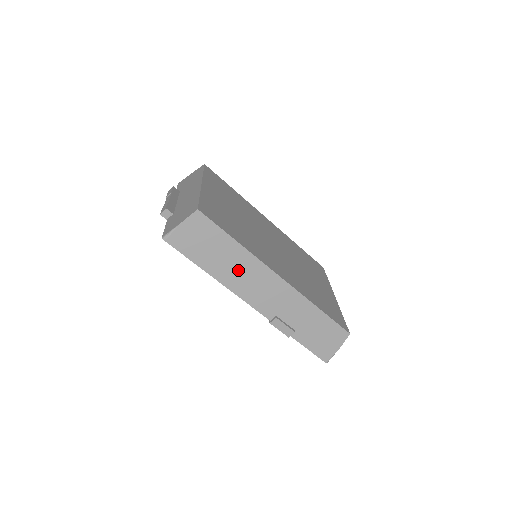
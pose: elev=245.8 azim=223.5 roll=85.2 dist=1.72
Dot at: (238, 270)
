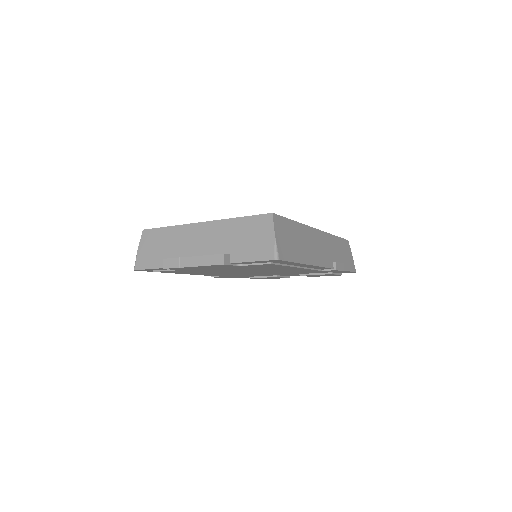
Dot at: (308, 245)
